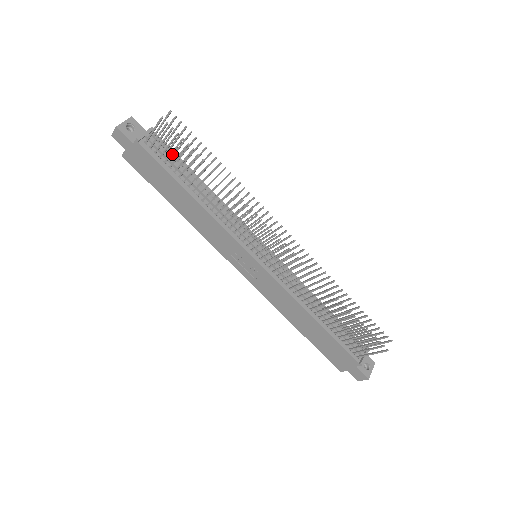
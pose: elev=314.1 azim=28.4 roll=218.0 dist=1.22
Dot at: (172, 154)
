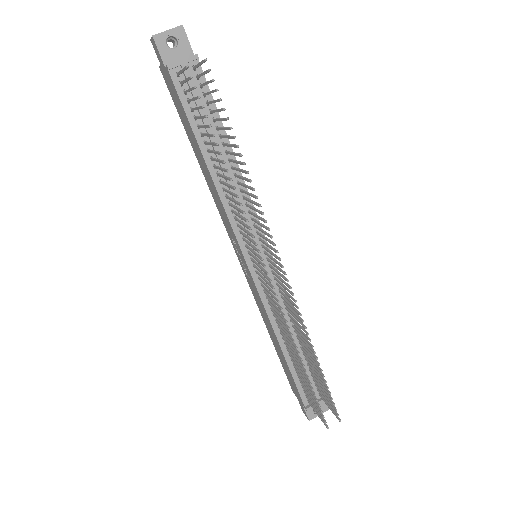
Dot at: (208, 100)
